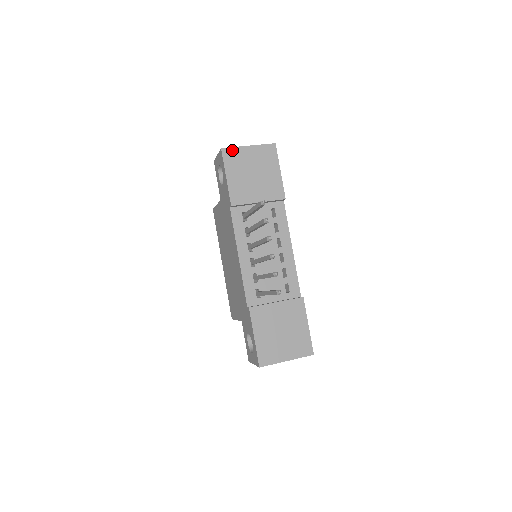
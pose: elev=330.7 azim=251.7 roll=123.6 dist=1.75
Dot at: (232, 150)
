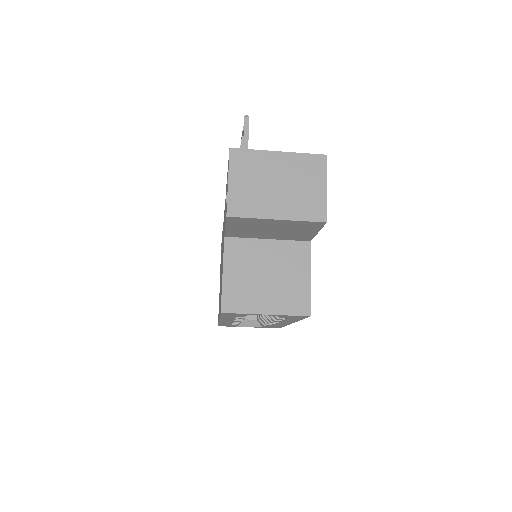
Dot at: occluded
